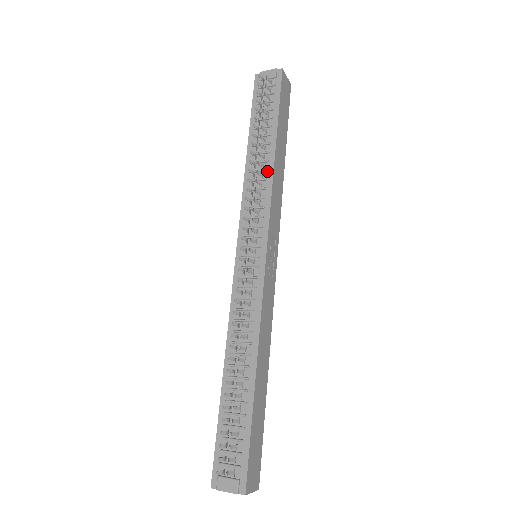
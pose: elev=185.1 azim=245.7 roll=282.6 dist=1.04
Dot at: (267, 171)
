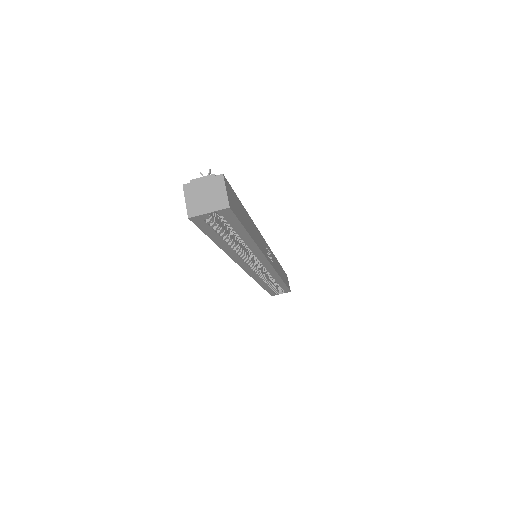
Dot at: occluded
